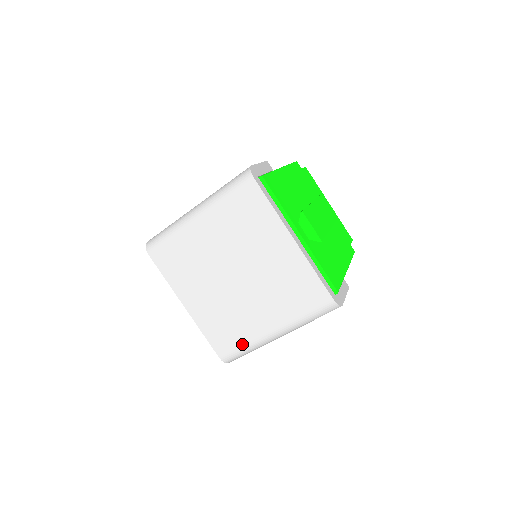
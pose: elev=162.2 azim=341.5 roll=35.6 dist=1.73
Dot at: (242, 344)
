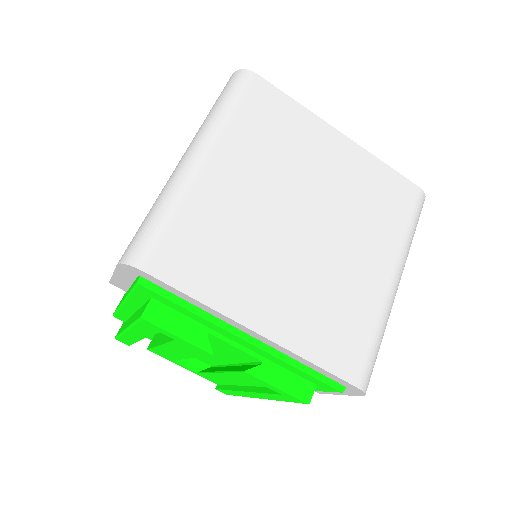
Dot at: (371, 331)
